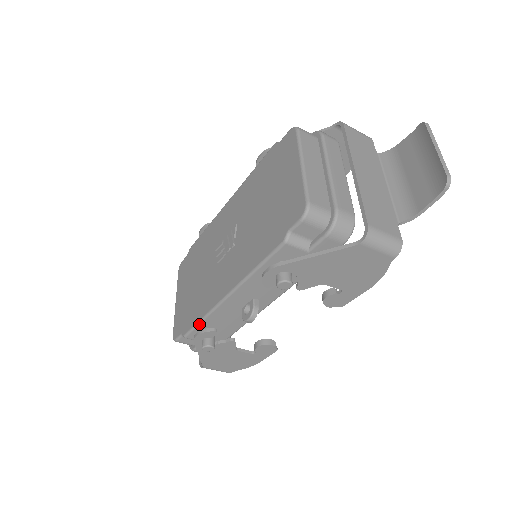
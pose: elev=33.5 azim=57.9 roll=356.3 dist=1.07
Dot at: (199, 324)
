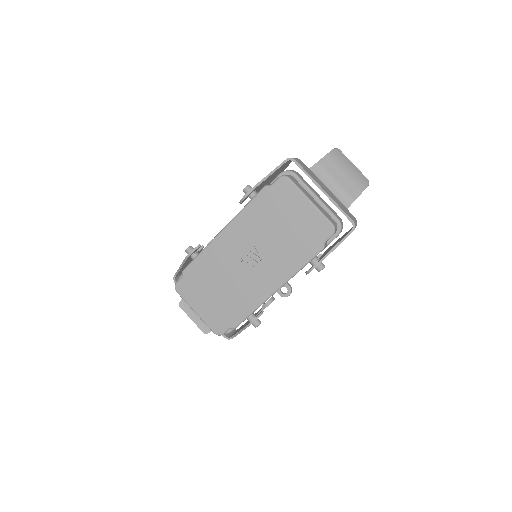
Dot at: occluded
